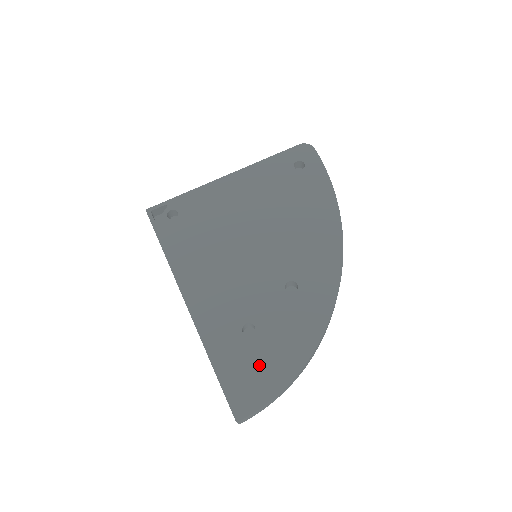
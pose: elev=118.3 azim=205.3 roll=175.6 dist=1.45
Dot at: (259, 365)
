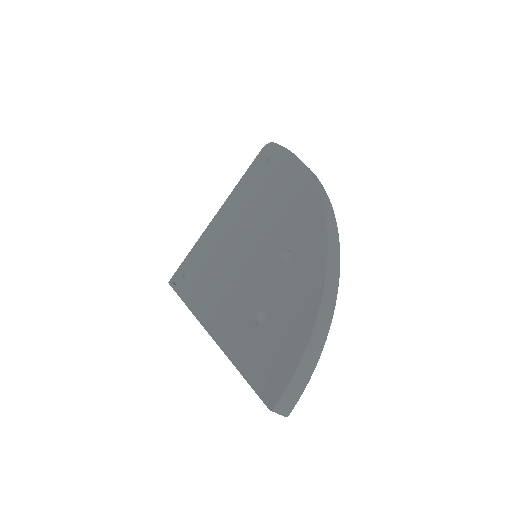
Dot at: (277, 343)
